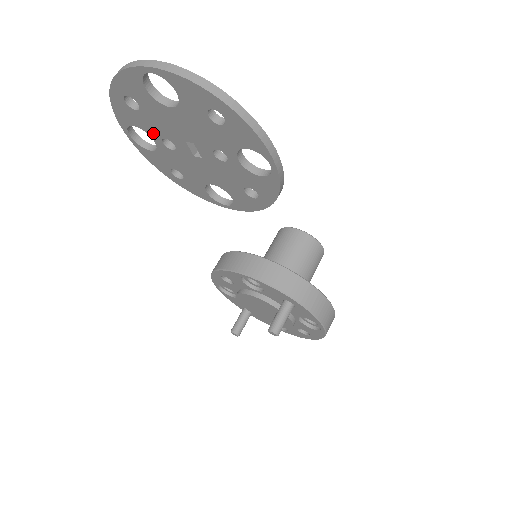
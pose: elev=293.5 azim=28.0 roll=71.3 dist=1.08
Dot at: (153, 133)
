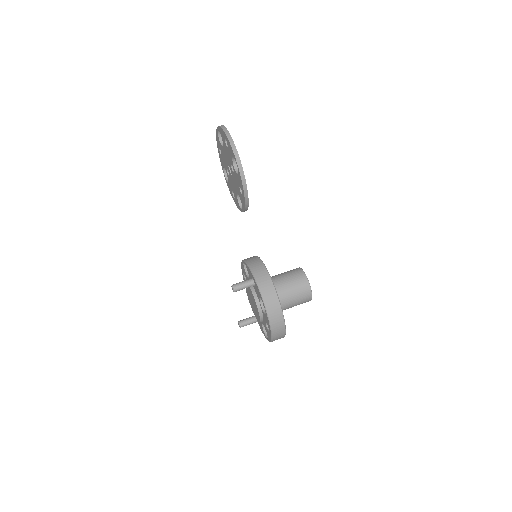
Dot at: (225, 168)
